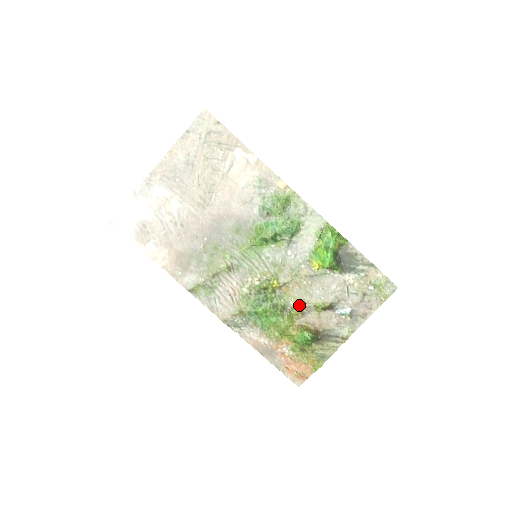
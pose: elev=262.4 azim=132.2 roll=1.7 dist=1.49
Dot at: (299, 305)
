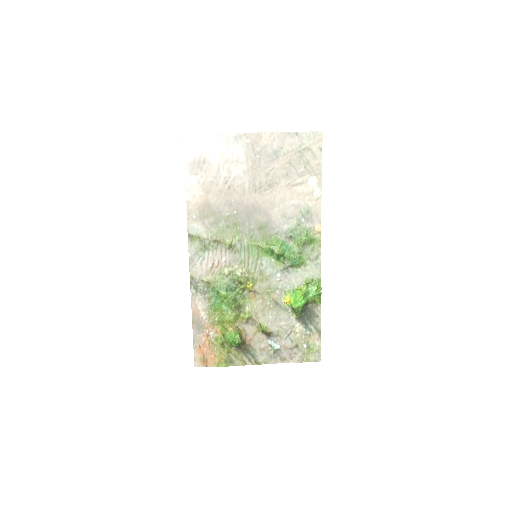
Dot at: (251, 314)
